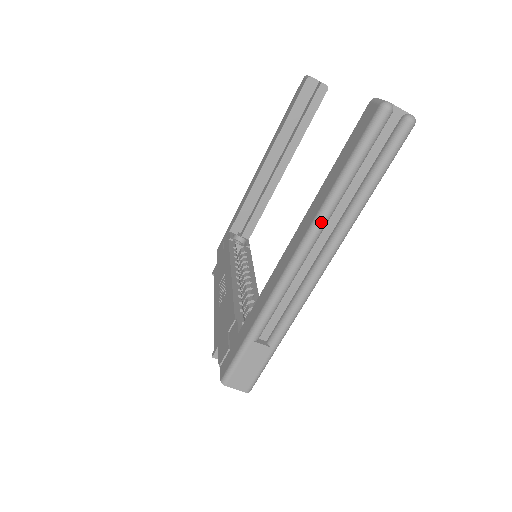
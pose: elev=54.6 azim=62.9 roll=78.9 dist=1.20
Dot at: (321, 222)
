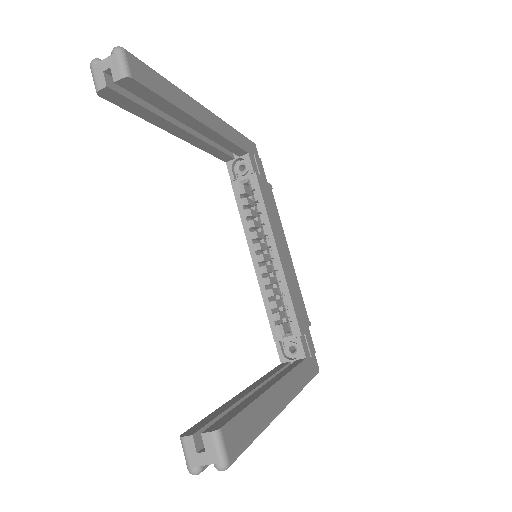
Dot at: occluded
